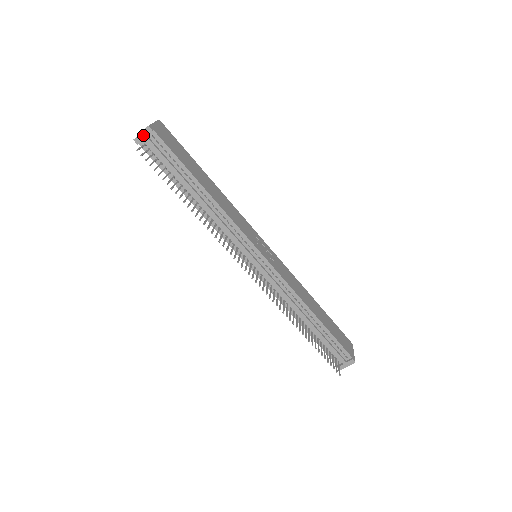
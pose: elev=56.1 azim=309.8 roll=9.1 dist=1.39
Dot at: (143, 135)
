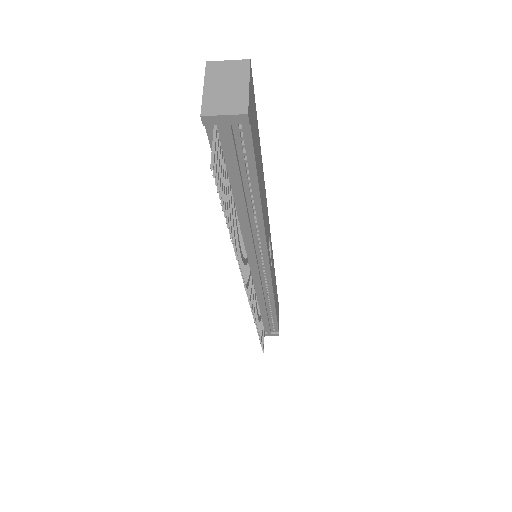
Dot at: (226, 119)
